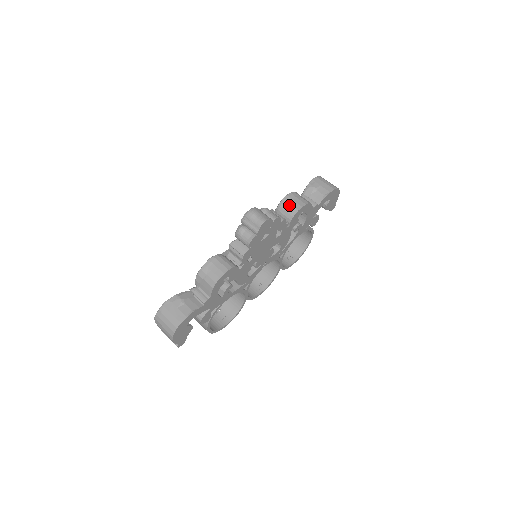
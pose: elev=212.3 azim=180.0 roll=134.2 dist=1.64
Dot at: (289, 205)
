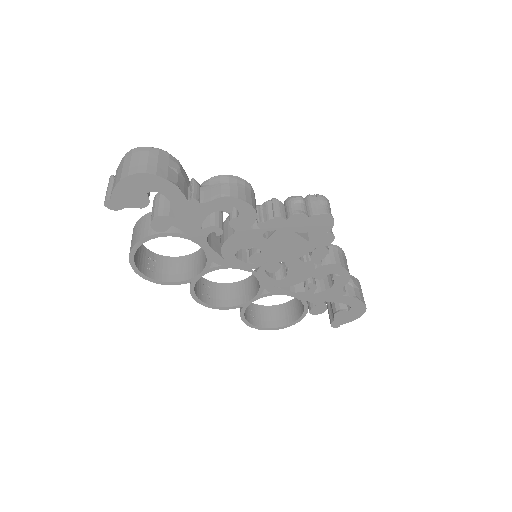
Dot at: (337, 254)
